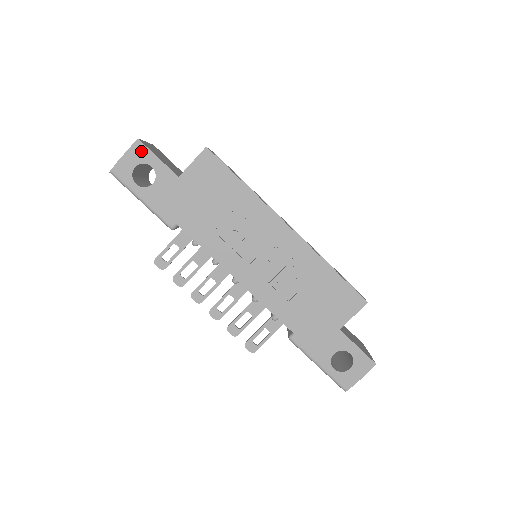
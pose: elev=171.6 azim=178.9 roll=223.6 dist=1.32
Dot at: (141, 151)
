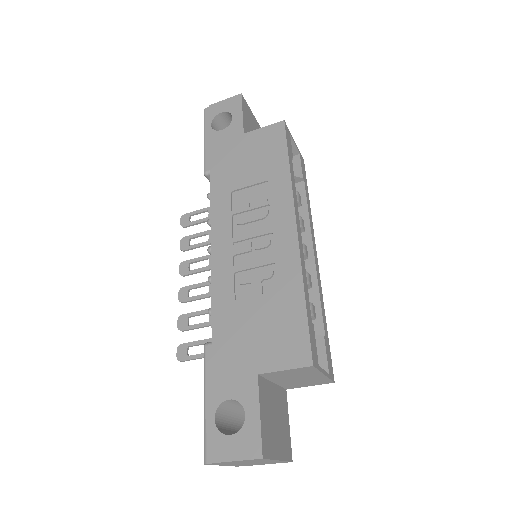
Dot at: (236, 103)
